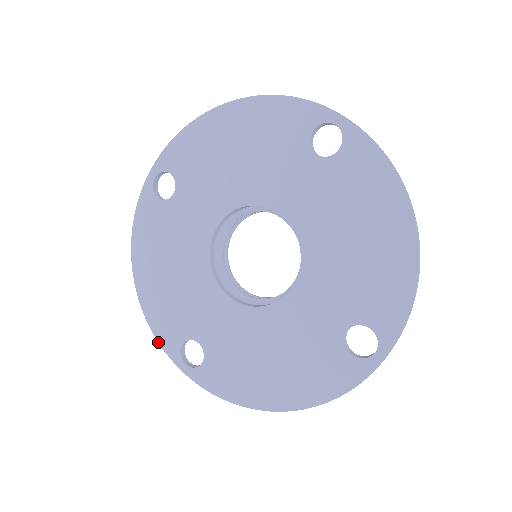
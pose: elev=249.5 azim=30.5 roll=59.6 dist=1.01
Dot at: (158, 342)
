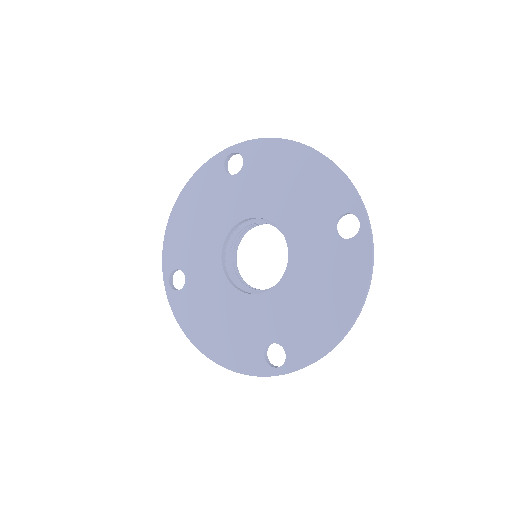
Dot at: occluded
